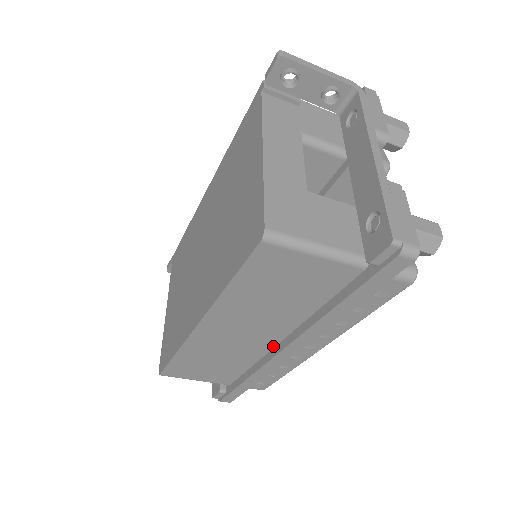
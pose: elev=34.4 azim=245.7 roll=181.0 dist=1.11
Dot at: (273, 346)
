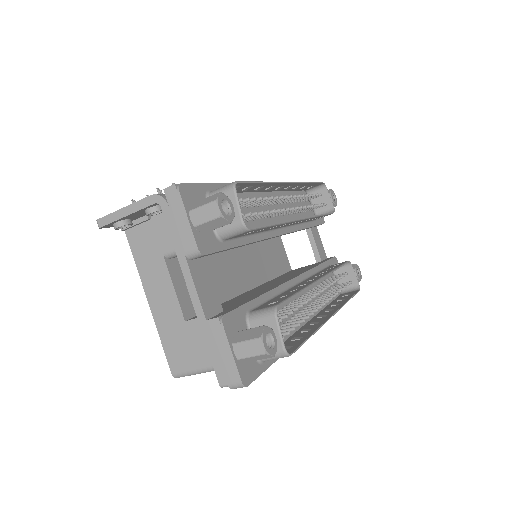
Dot at: occluded
